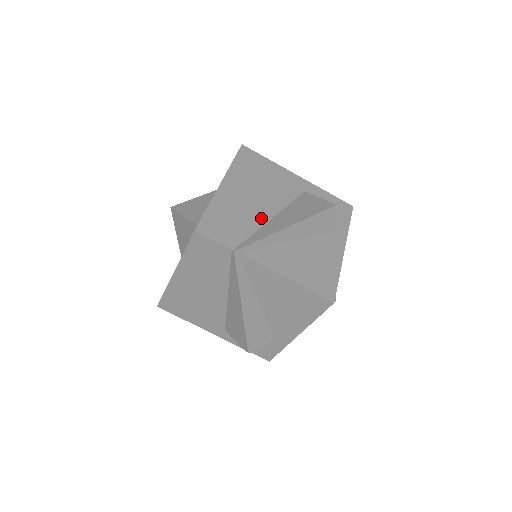
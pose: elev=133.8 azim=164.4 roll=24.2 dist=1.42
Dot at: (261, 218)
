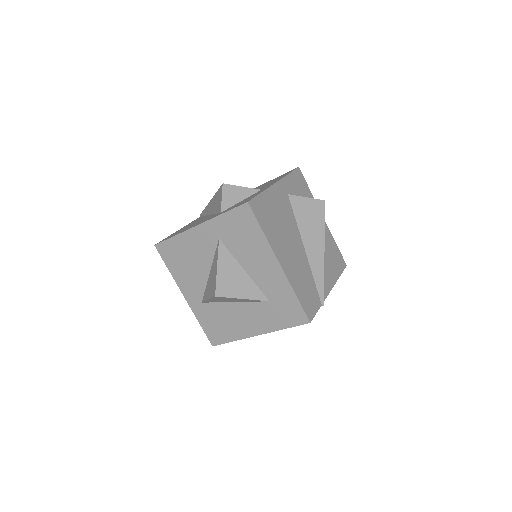
Dot at: (305, 259)
